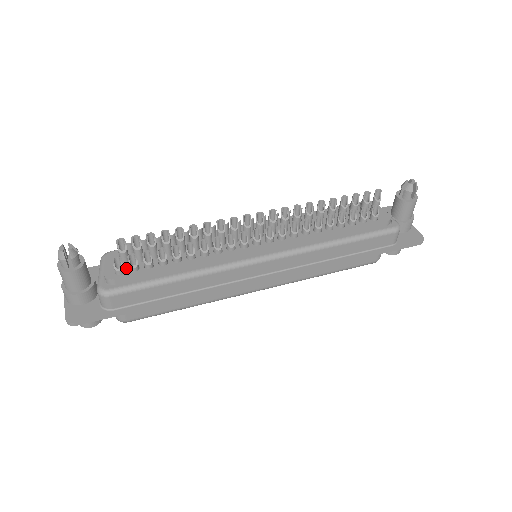
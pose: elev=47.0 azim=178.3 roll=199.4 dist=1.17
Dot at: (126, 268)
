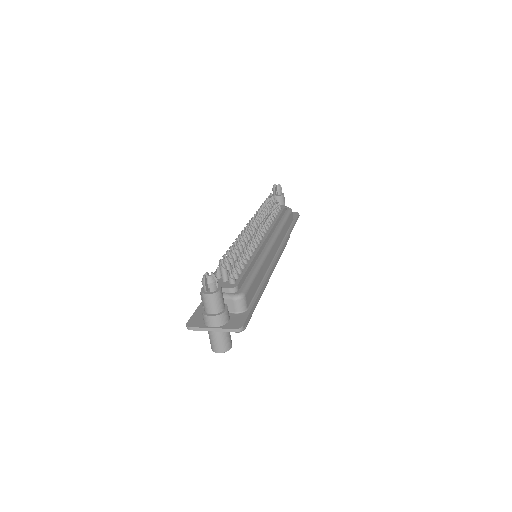
Dot at: occluded
